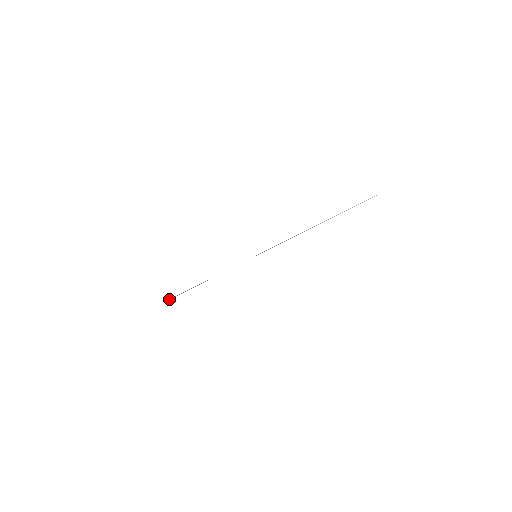
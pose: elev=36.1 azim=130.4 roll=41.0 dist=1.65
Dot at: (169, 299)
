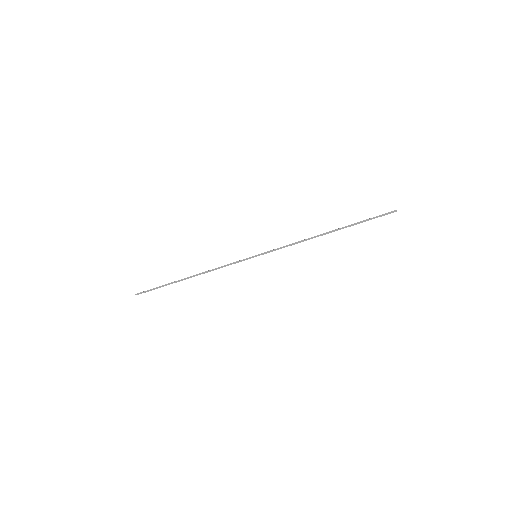
Dot at: (138, 294)
